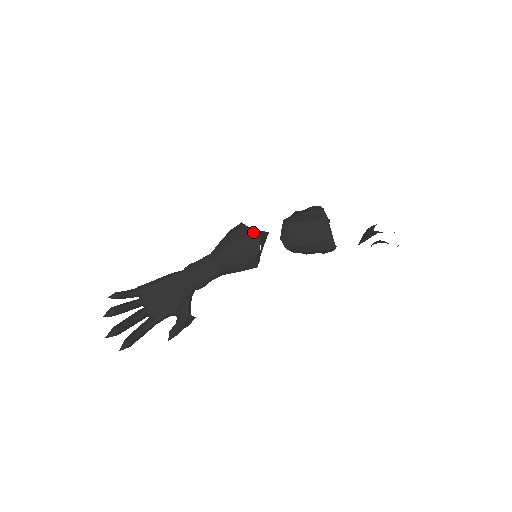
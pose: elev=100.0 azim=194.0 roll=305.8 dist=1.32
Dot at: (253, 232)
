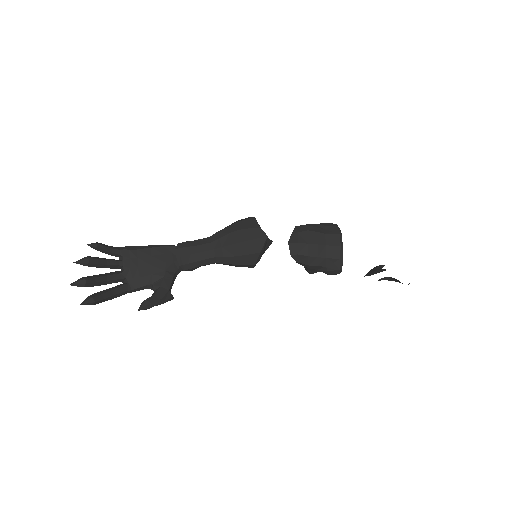
Dot at: occluded
